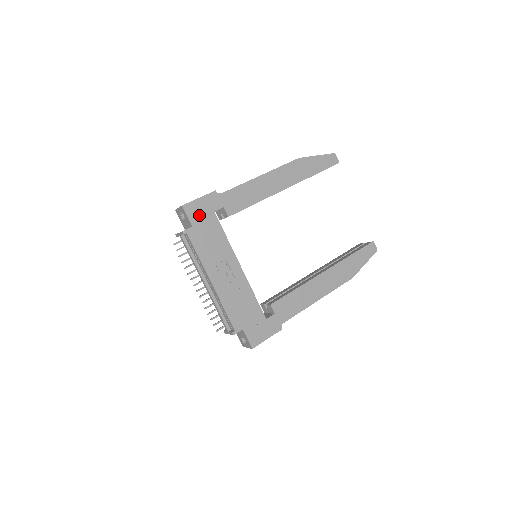
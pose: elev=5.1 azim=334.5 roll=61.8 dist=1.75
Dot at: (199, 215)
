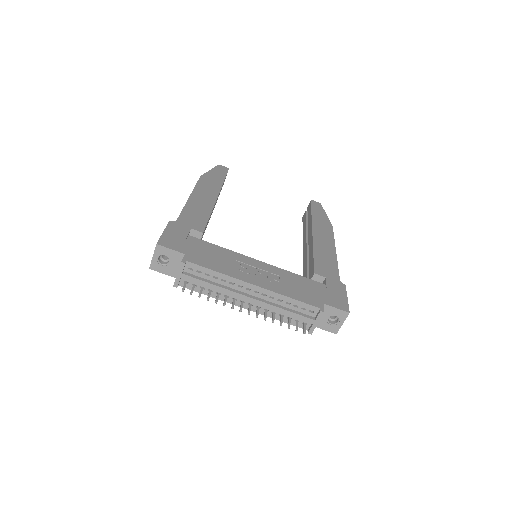
Dot at: (179, 243)
